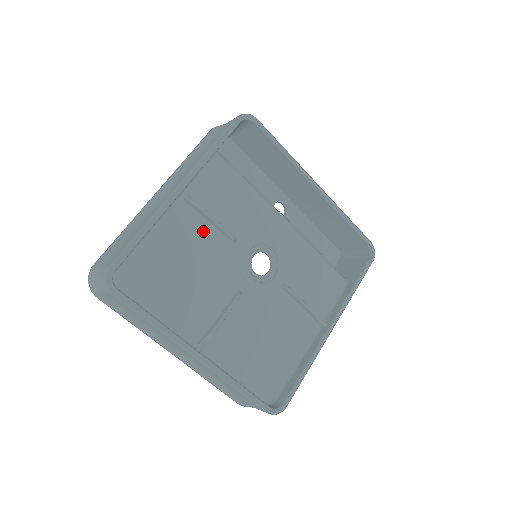
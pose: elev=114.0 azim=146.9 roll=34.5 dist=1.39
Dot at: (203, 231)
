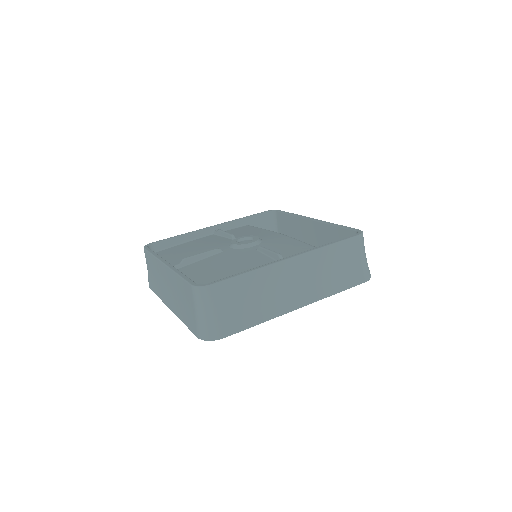
Dot at: (217, 239)
